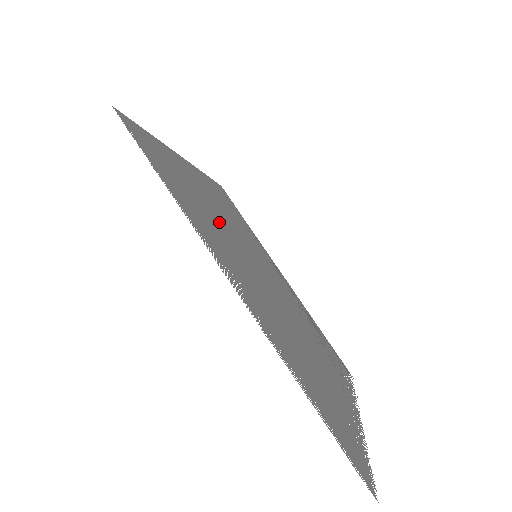
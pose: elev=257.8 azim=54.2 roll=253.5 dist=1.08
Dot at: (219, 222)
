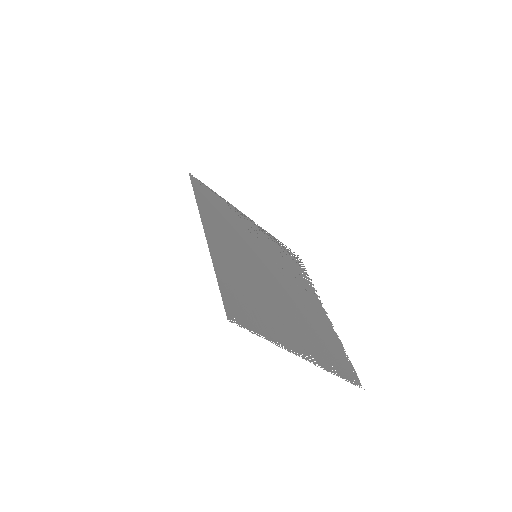
Dot at: (254, 284)
